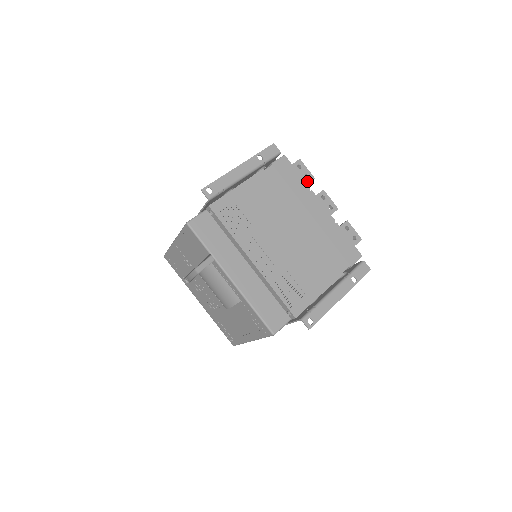
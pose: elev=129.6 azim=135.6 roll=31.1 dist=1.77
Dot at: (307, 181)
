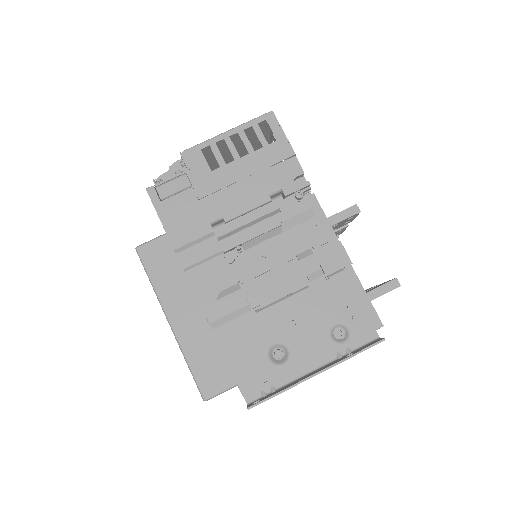
Dot at: occluded
